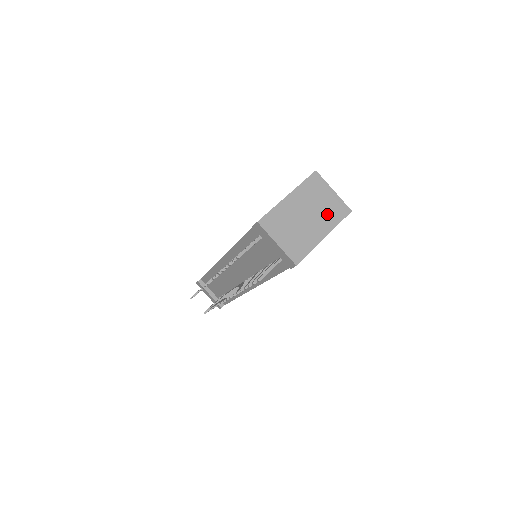
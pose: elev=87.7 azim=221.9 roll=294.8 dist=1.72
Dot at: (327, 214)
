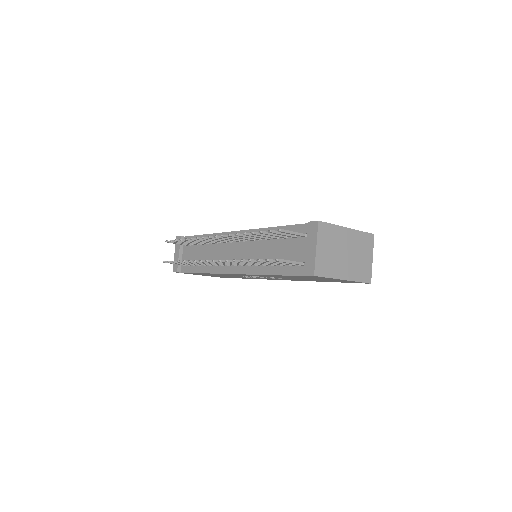
Dot at: (357, 267)
